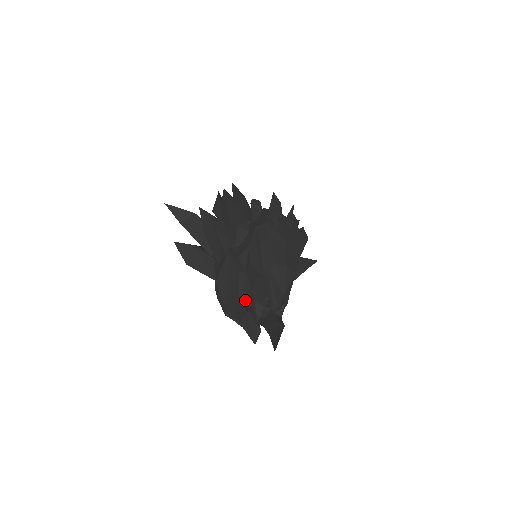
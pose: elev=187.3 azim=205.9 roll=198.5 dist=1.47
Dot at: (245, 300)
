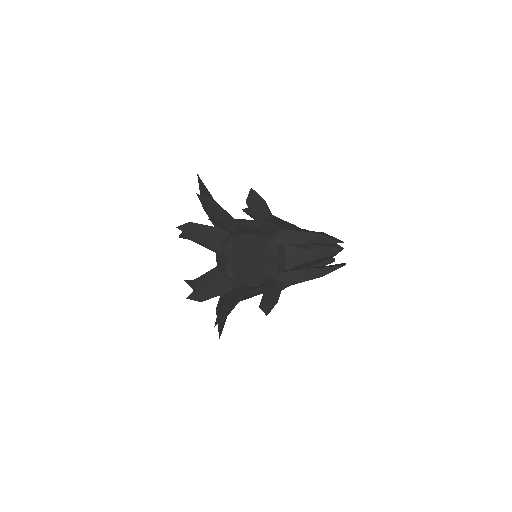
Dot at: occluded
